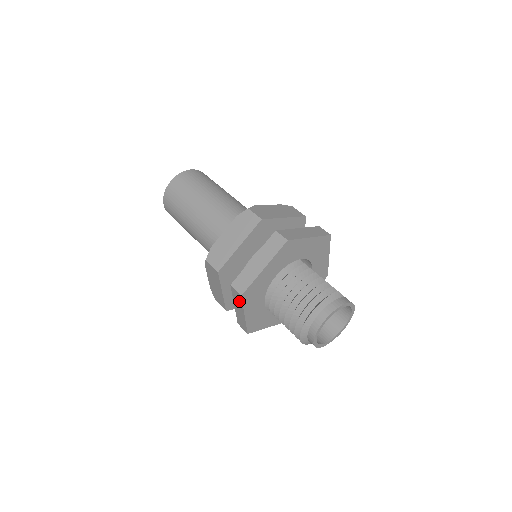
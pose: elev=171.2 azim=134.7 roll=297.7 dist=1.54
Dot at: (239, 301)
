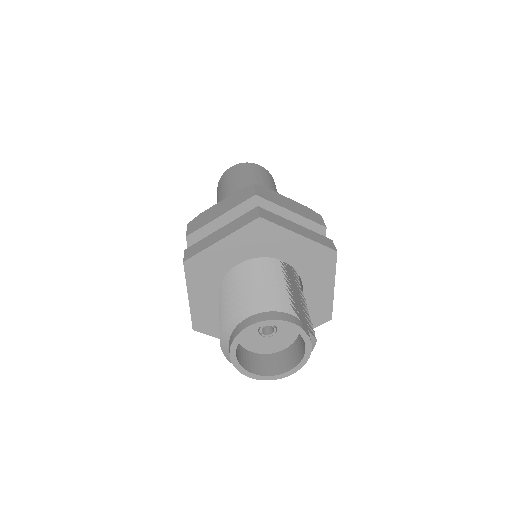
Dot at: occluded
